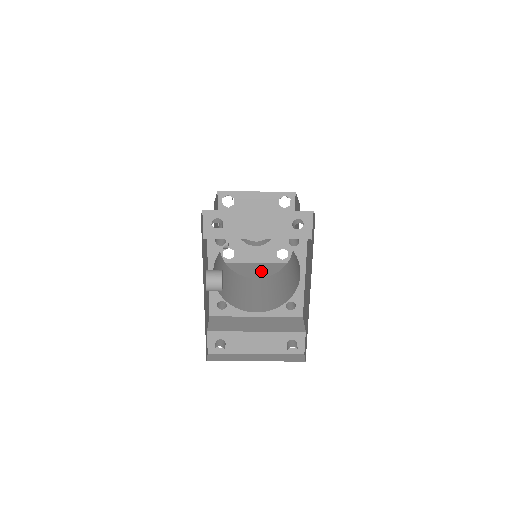
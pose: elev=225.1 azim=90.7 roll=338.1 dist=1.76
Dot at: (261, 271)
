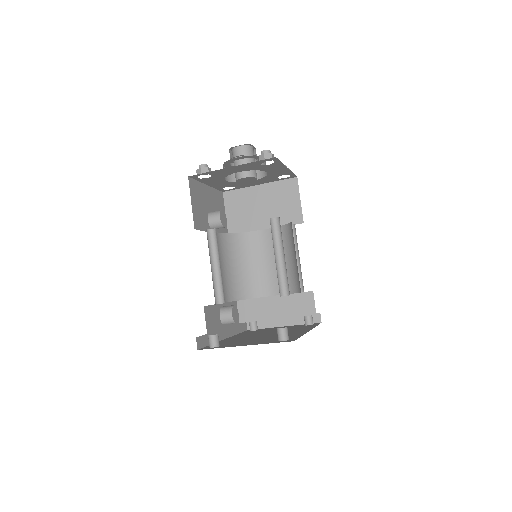
Dot at: (267, 204)
